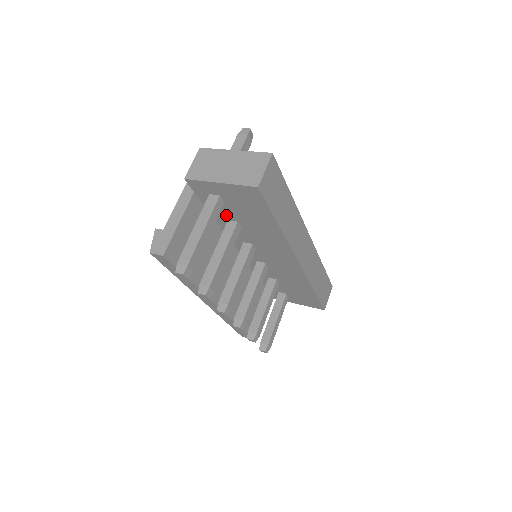
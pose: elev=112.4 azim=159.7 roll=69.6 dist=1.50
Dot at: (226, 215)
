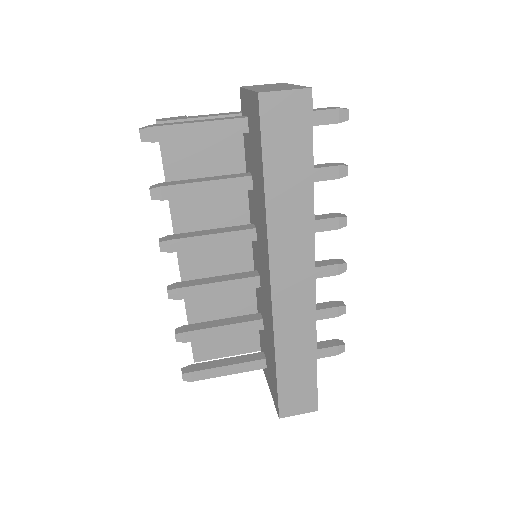
Dot at: (249, 161)
